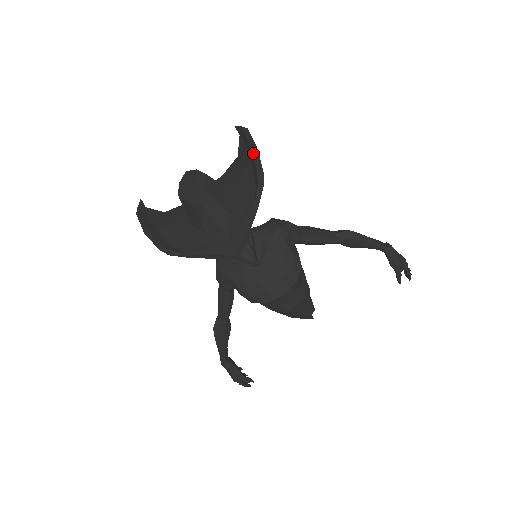
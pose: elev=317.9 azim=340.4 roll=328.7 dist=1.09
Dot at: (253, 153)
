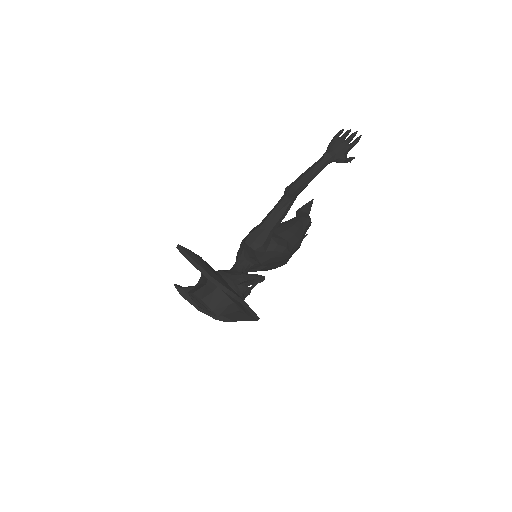
Dot at: (212, 282)
